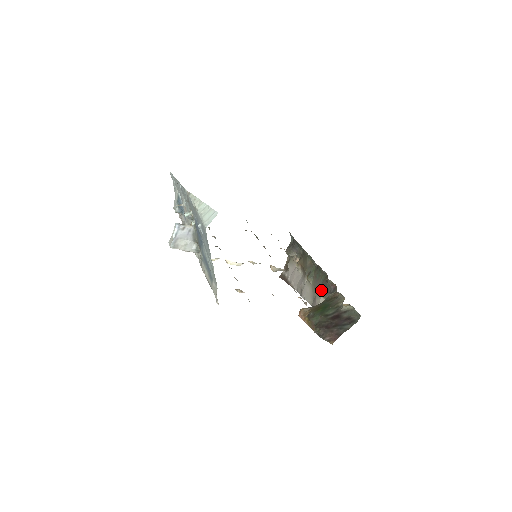
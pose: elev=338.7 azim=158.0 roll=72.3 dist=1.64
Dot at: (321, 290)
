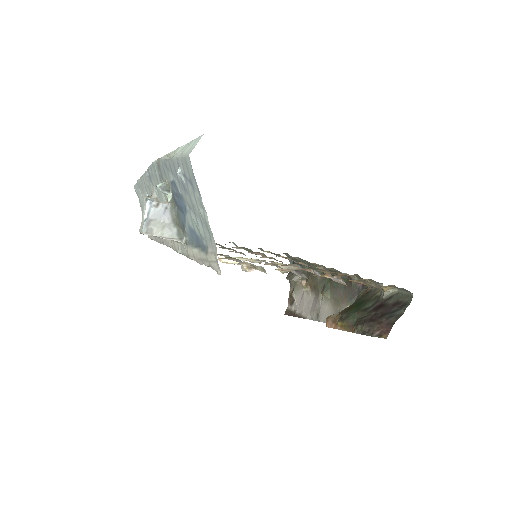
Dot at: (345, 298)
